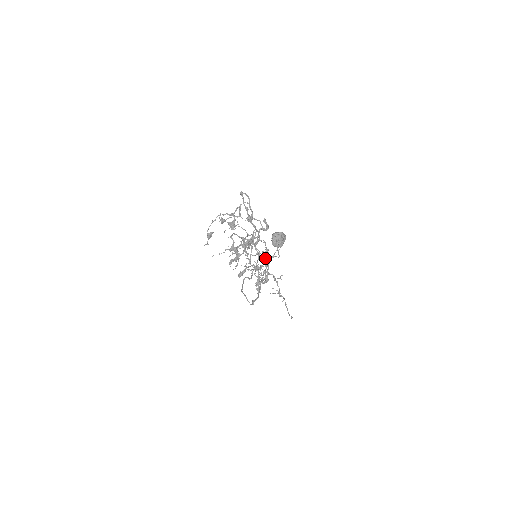
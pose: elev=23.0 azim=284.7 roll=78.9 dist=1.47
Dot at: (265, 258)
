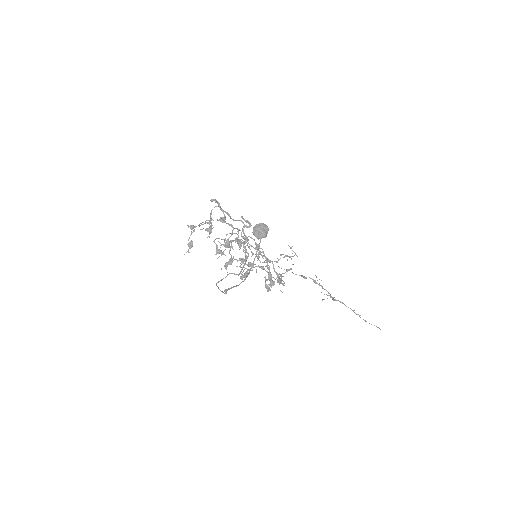
Dot at: occluded
